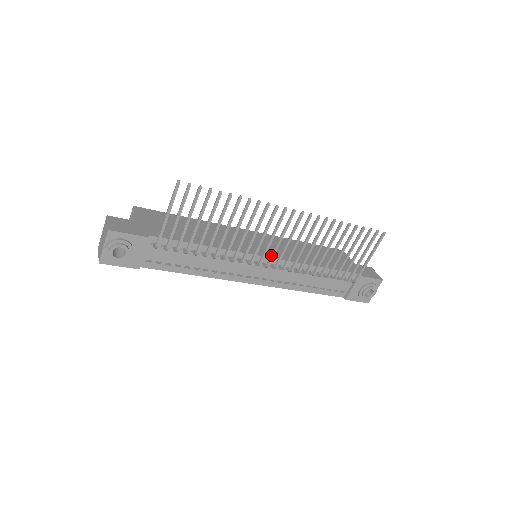
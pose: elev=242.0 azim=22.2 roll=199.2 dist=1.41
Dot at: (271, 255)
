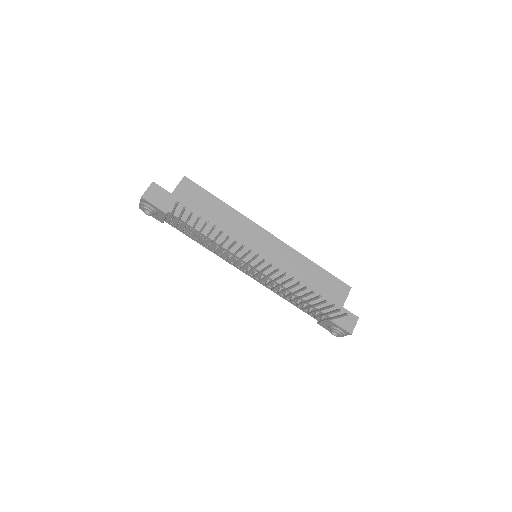
Dot at: (249, 270)
